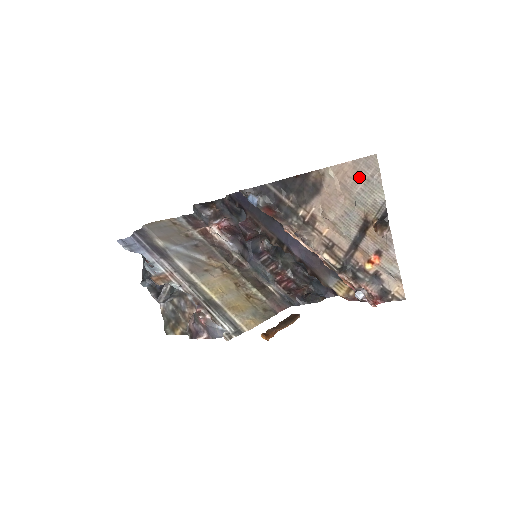
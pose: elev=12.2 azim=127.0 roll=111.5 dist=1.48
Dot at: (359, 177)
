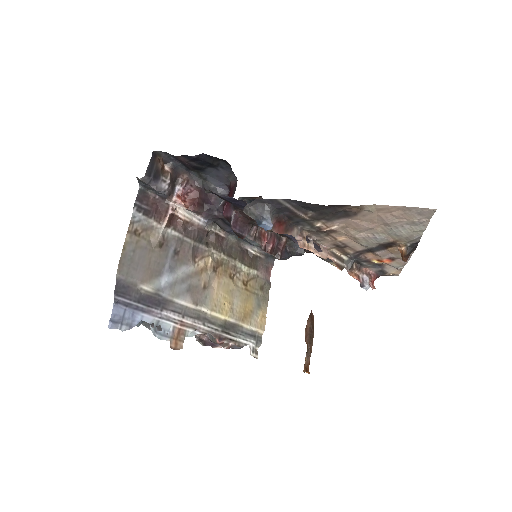
Dot at: (404, 218)
